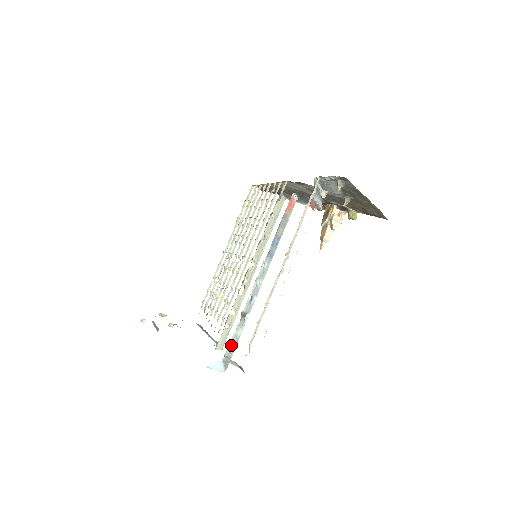
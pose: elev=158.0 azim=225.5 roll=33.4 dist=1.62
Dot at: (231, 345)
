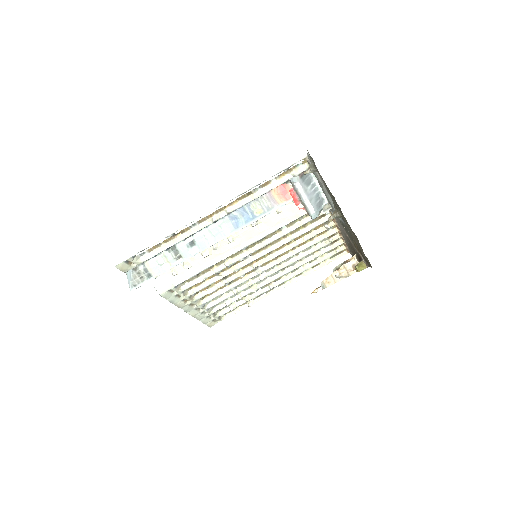
Dot at: (148, 266)
